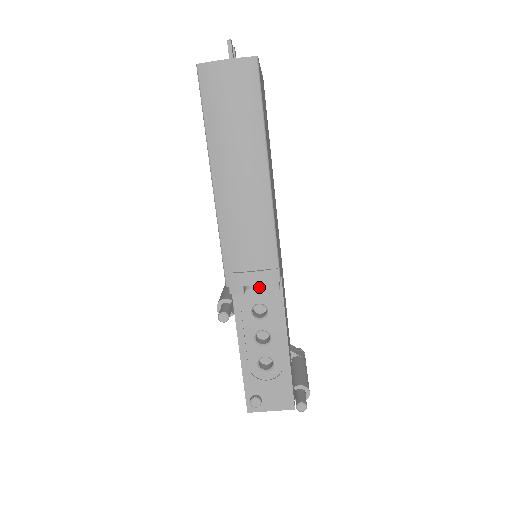
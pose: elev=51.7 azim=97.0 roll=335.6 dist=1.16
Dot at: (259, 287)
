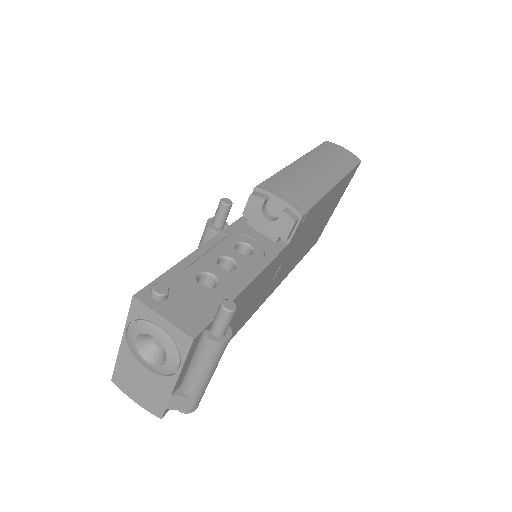
Dot at: (272, 220)
